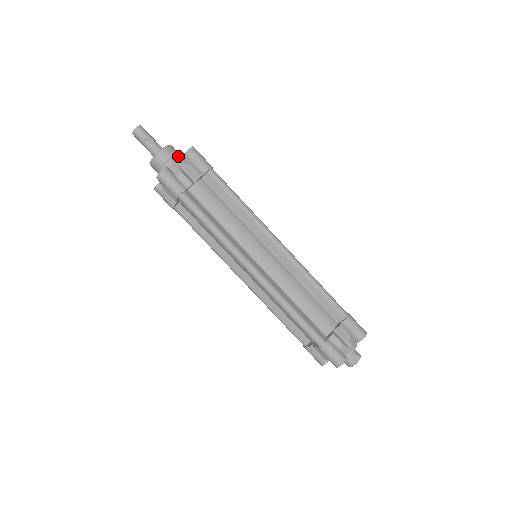
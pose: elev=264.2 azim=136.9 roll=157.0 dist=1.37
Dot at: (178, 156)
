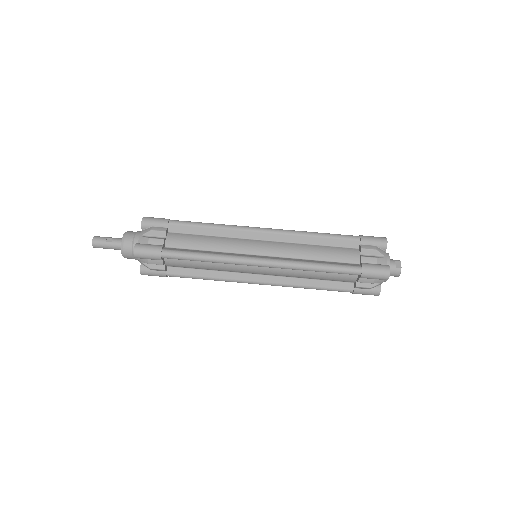
Dot at: (138, 232)
